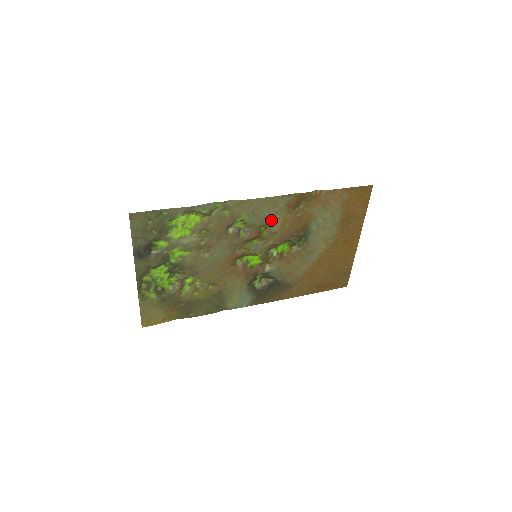
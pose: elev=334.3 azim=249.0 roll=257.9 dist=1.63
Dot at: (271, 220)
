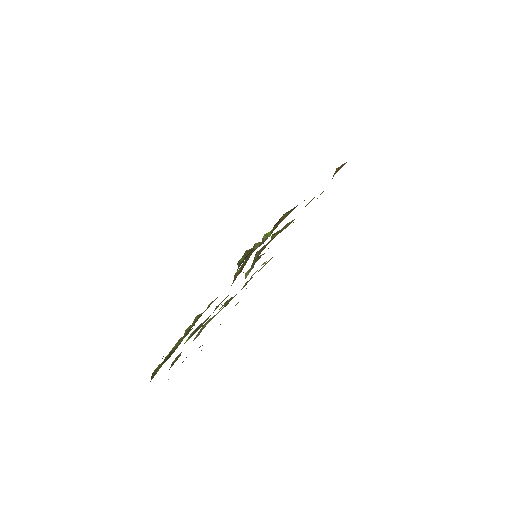
Dot at: occluded
